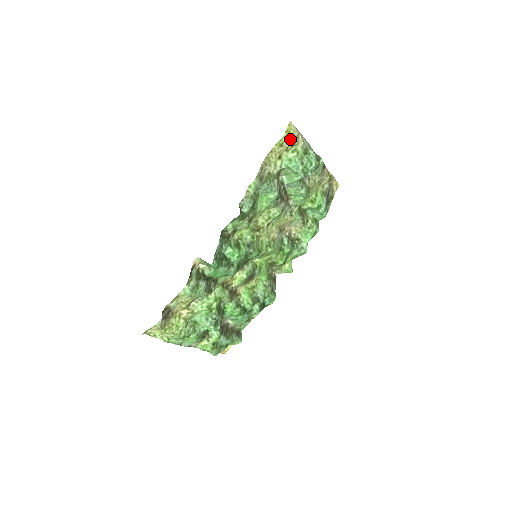
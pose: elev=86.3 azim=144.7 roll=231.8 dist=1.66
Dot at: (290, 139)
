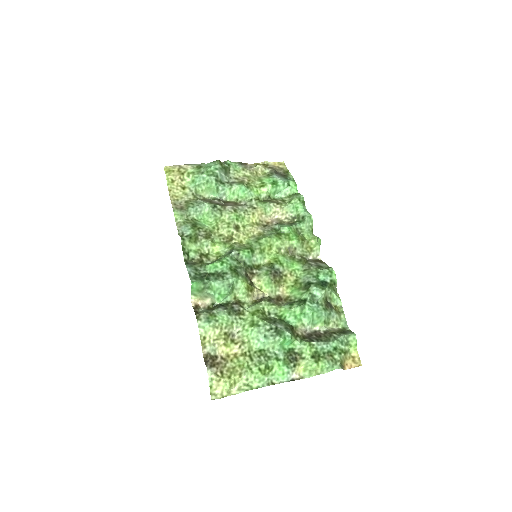
Dot at: (175, 173)
